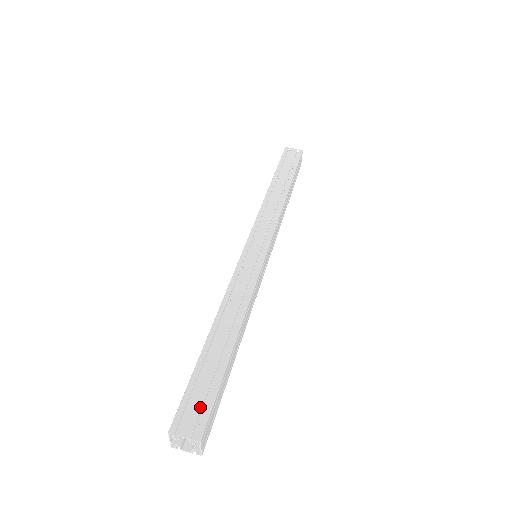
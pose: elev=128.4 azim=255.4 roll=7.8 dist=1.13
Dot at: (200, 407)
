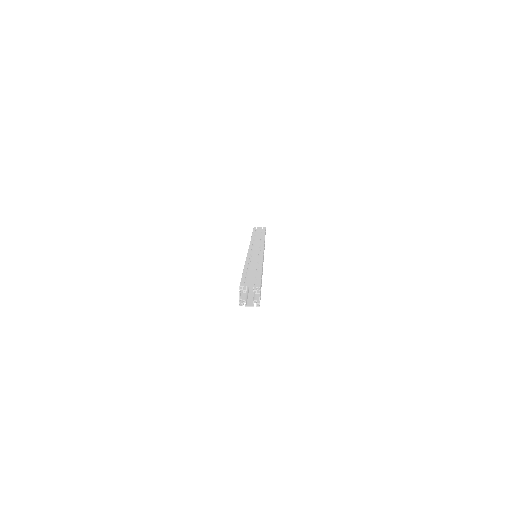
Dot at: (253, 280)
